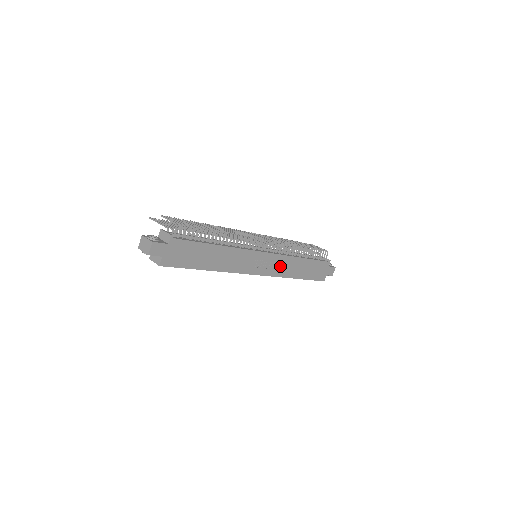
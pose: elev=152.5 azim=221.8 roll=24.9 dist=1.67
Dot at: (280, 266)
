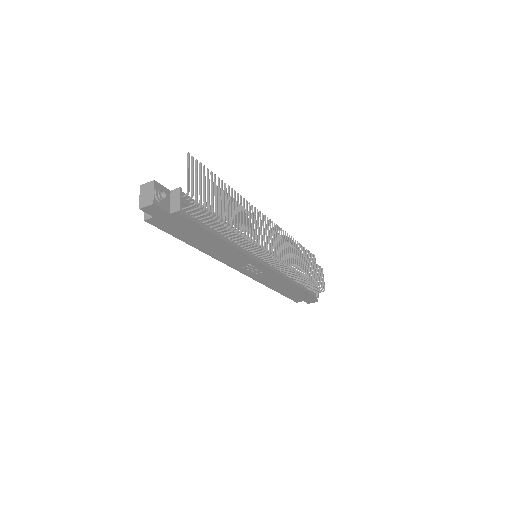
Dot at: (268, 278)
